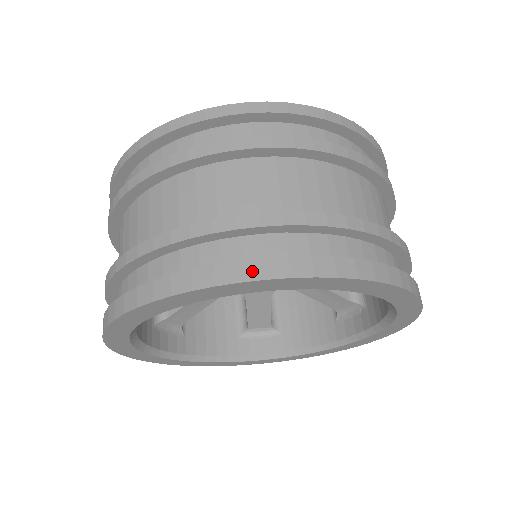
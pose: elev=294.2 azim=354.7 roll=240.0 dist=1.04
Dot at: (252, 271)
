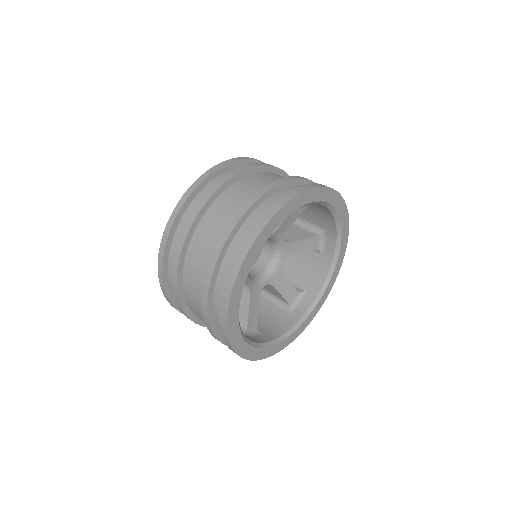
Dot at: (326, 186)
